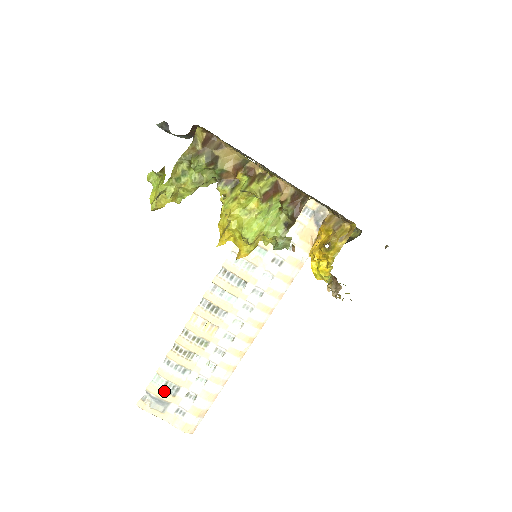
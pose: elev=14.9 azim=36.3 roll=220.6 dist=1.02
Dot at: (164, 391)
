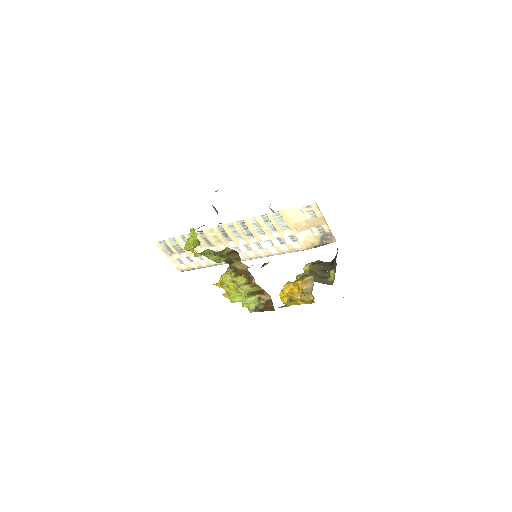
Dot at: (174, 248)
